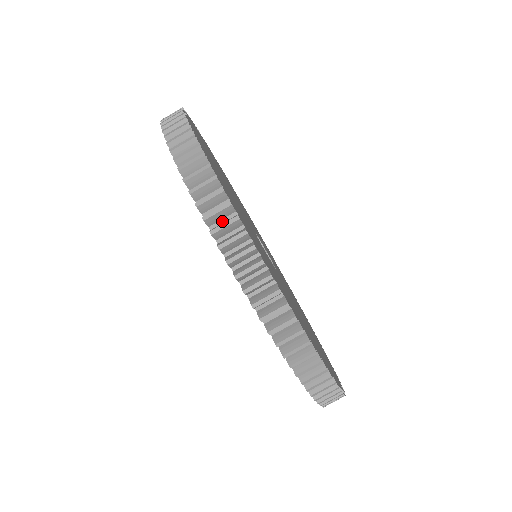
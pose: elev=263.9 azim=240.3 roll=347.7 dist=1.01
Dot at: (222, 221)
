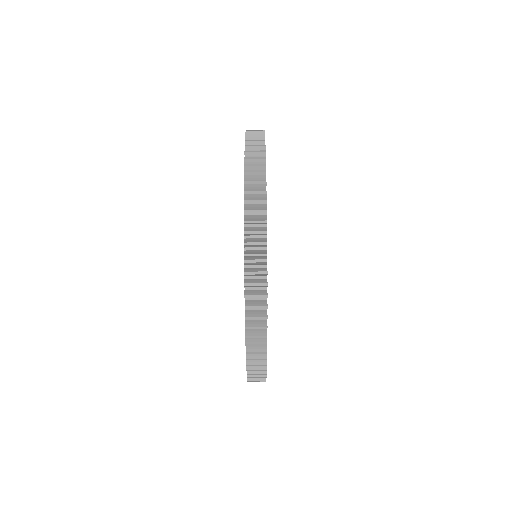
Dot at: (256, 361)
